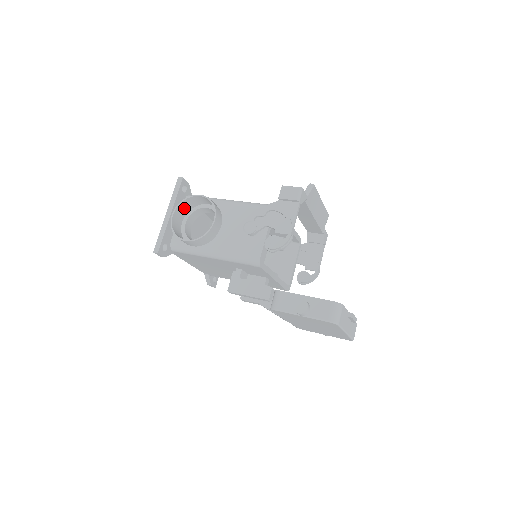
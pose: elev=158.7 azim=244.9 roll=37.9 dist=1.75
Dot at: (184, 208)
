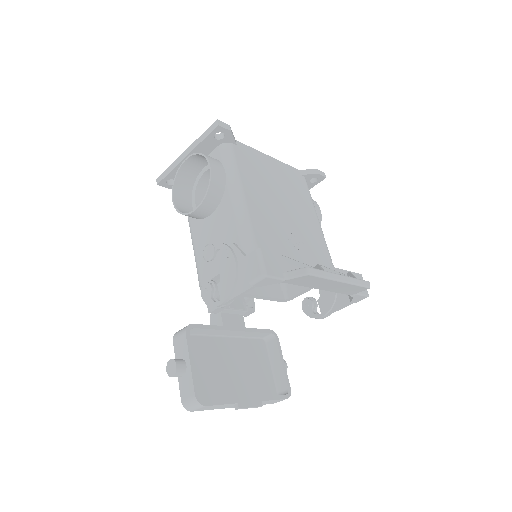
Dot at: occluded
